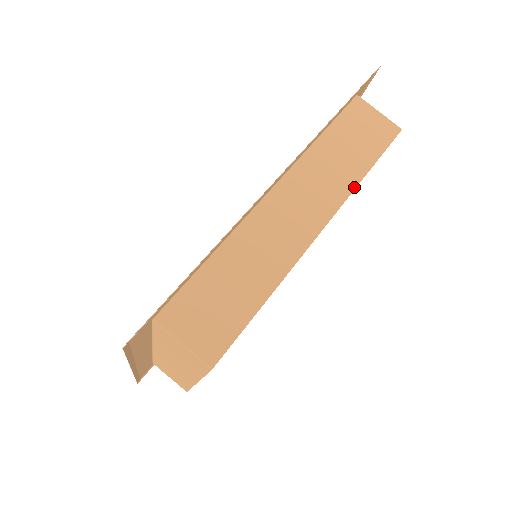
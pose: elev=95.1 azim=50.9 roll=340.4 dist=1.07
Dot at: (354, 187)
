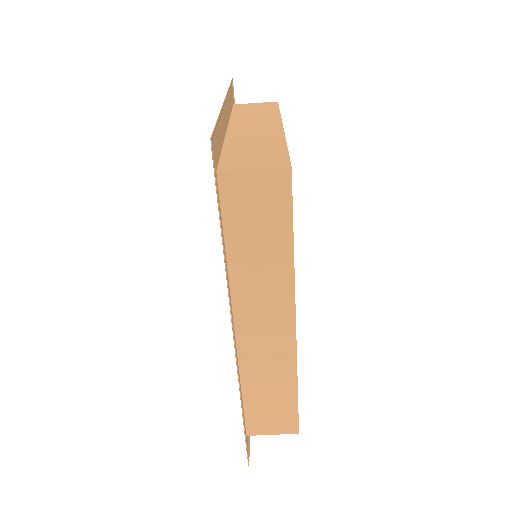
Dot at: (292, 271)
